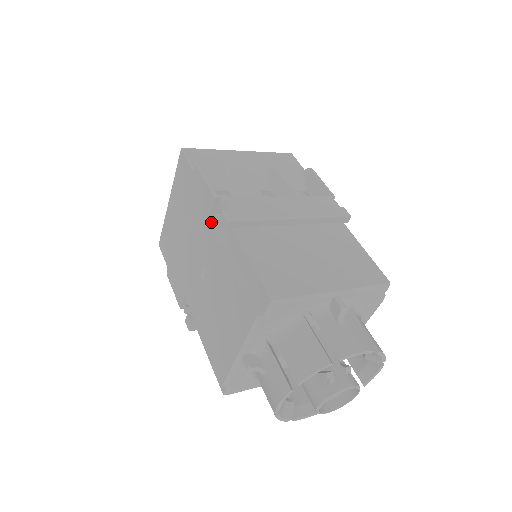
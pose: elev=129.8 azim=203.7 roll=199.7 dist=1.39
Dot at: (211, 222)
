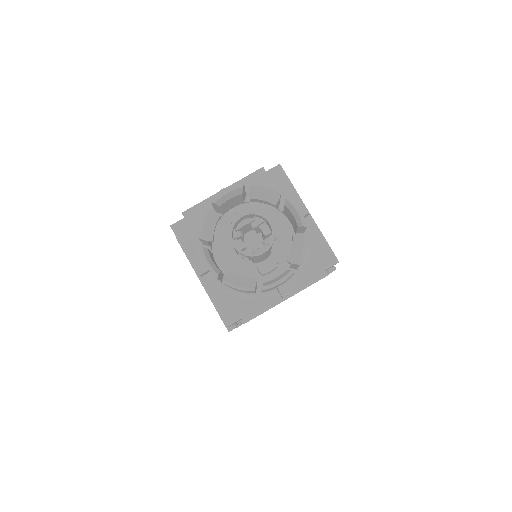
Dot at: occluded
